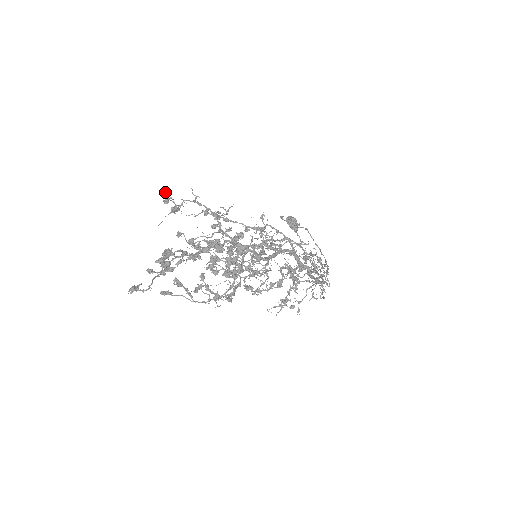
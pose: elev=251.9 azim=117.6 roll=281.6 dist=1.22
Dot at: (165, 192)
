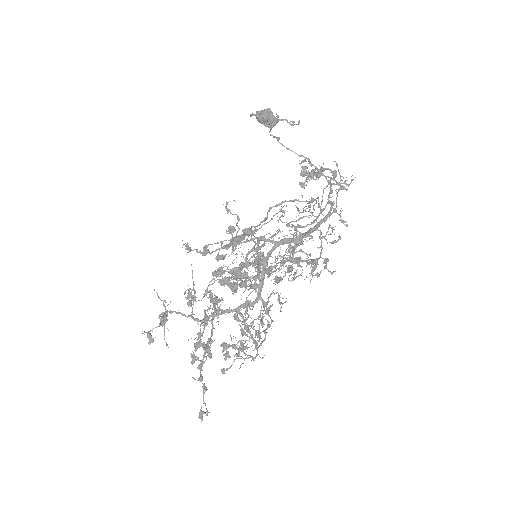
Dot at: occluded
